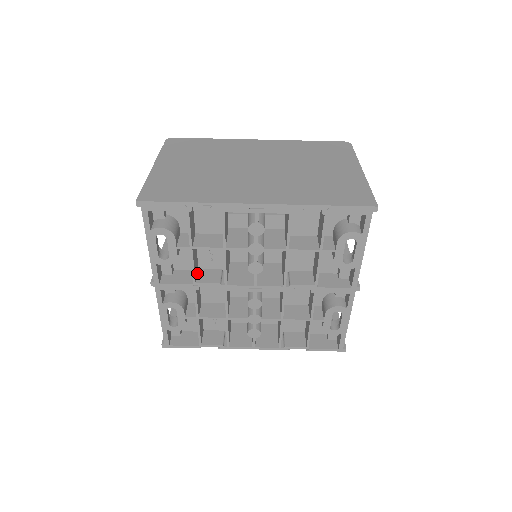
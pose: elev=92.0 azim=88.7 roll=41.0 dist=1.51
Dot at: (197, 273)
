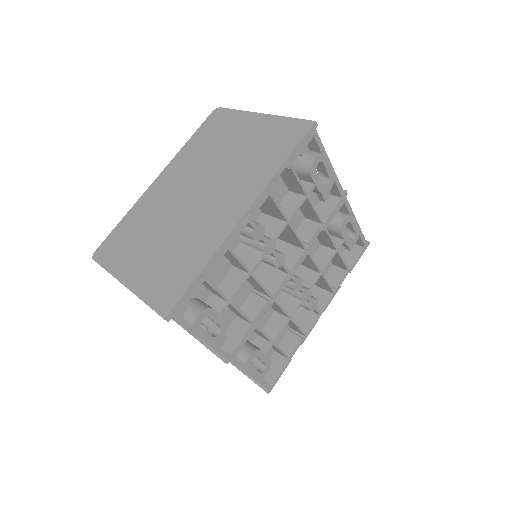
Dot at: occluded
